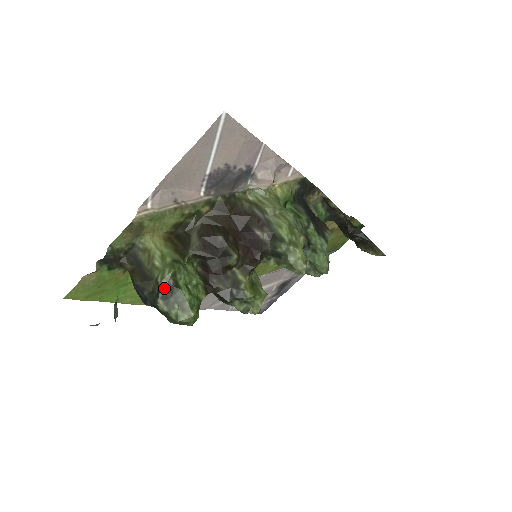
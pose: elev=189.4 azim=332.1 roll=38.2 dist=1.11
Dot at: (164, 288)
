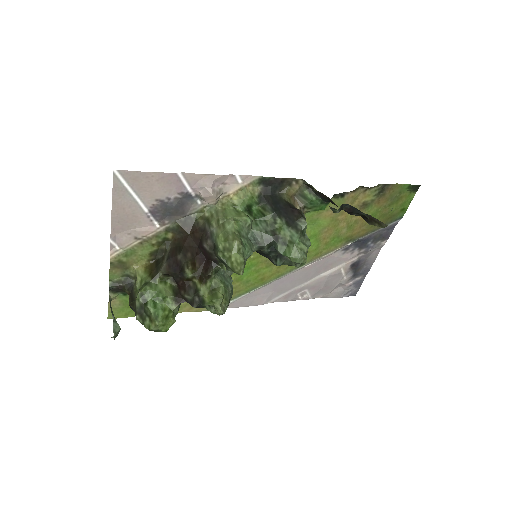
Dot at: (137, 306)
